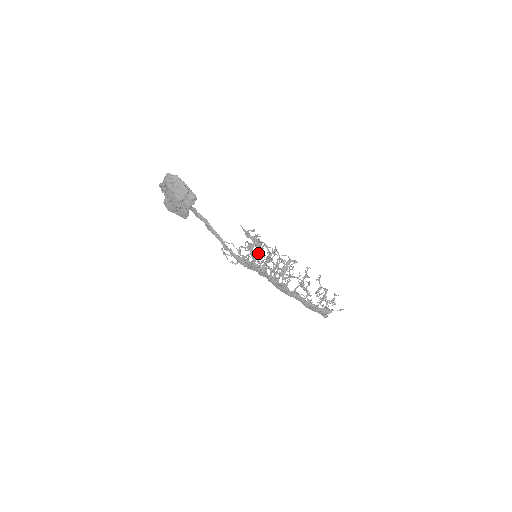
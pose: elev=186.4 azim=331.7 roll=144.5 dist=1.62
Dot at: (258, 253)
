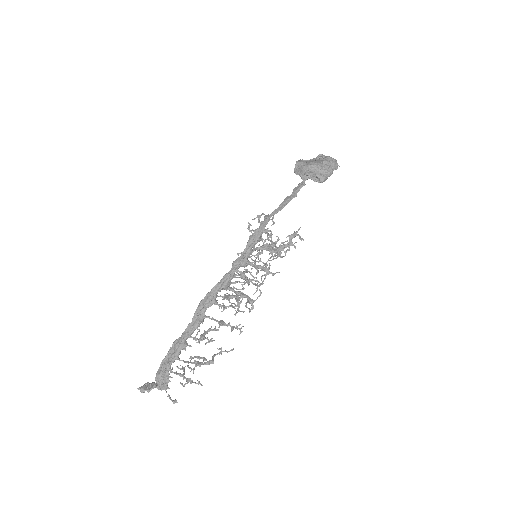
Dot at: (271, 250)
